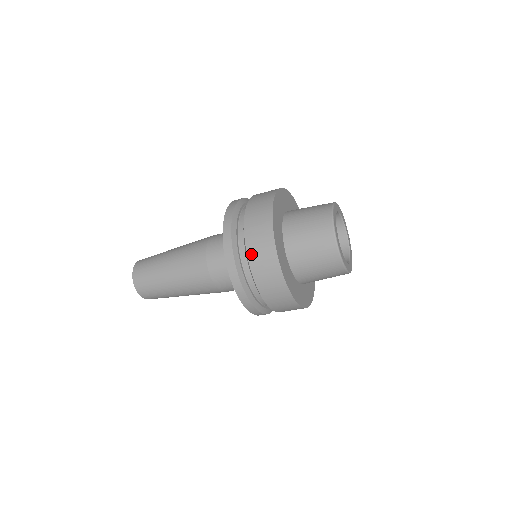
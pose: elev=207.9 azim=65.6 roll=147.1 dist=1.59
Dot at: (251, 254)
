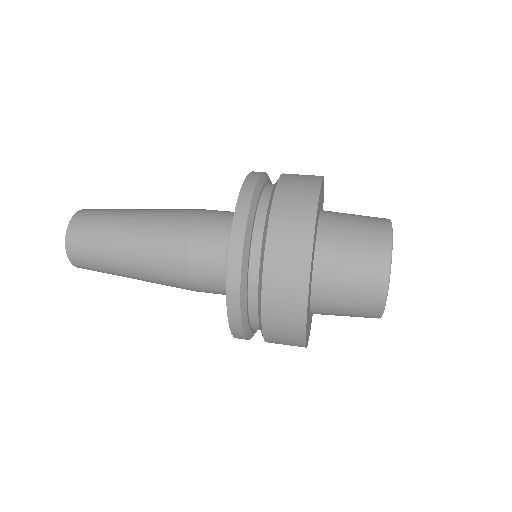
Dot at: (268, 318)
